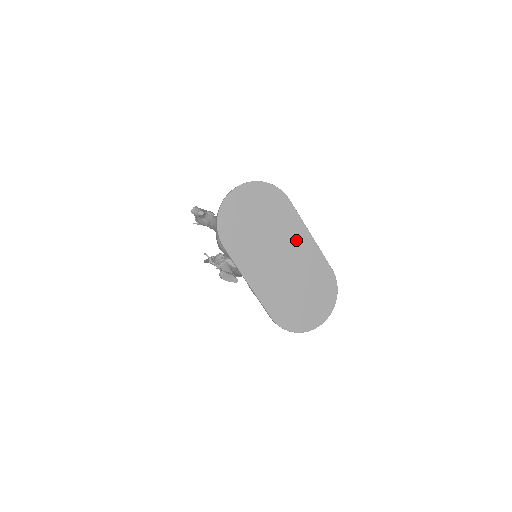
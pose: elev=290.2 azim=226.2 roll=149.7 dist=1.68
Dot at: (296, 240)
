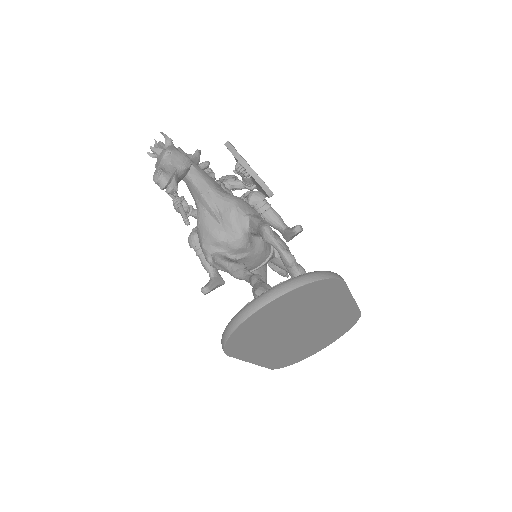
Dot at: (331, 311)
